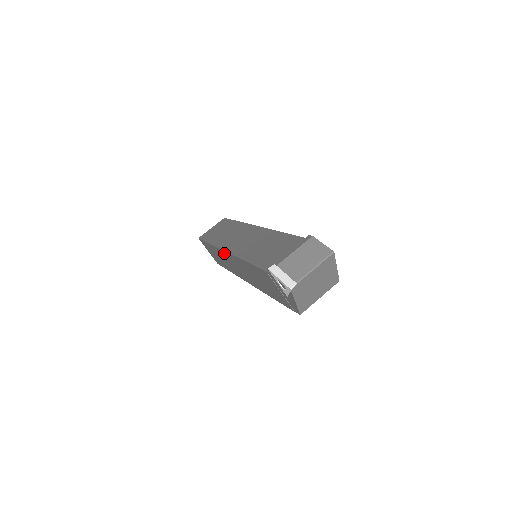
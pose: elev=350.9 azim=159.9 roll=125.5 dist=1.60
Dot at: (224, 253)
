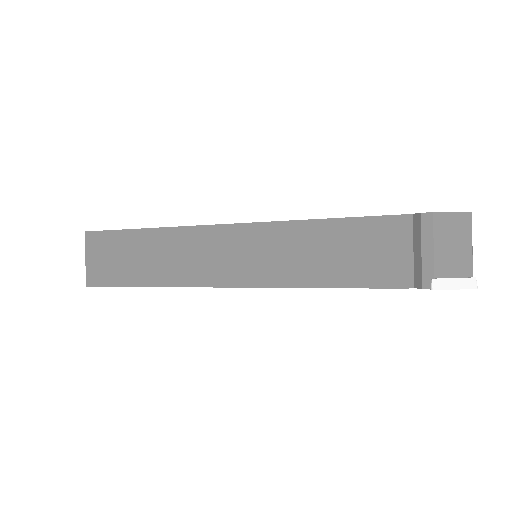
Dot at: (213, 287)
